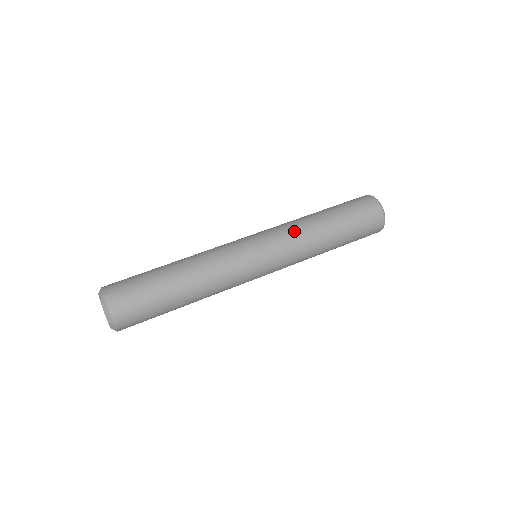
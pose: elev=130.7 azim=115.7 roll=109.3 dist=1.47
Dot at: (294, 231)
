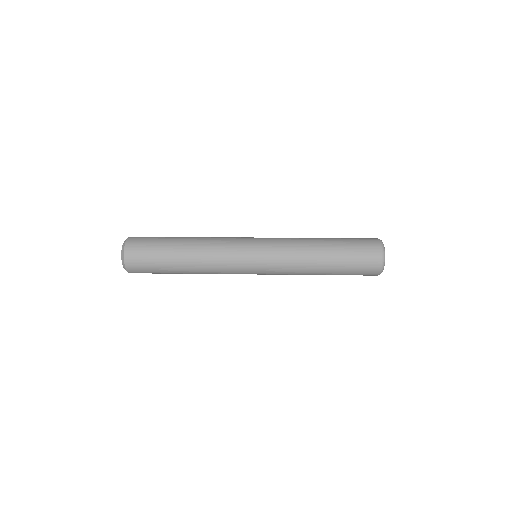
Dot at: (292, 252)
